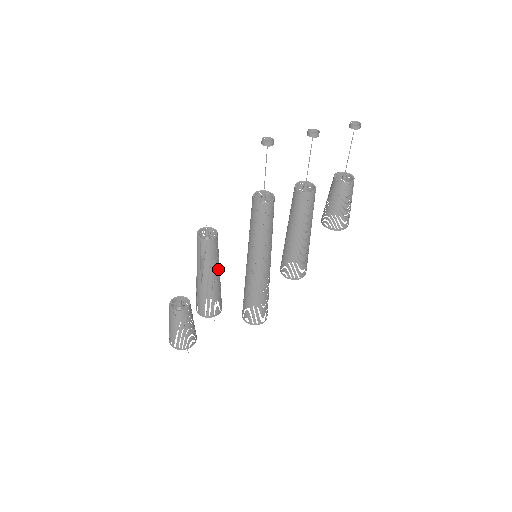
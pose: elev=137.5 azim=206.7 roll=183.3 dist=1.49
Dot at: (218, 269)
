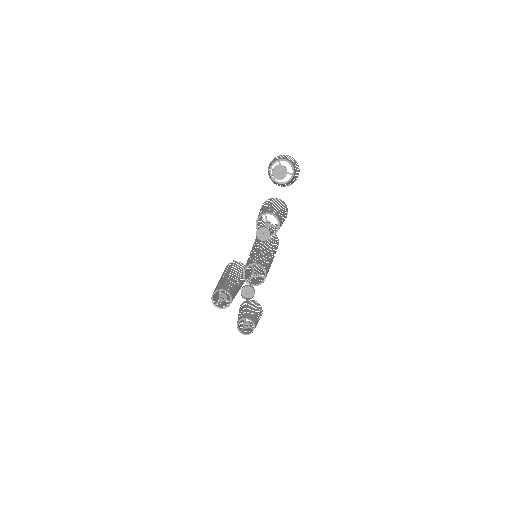
Dot at: (237, 283)
